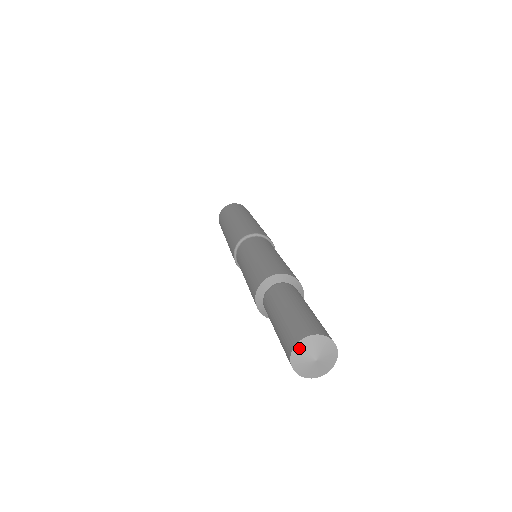
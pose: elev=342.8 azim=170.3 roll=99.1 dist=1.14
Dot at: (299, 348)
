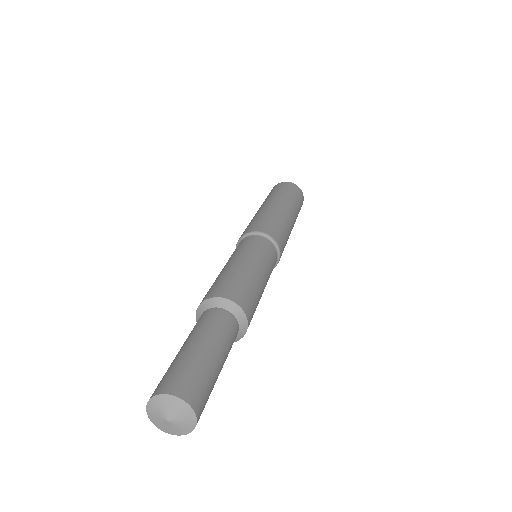
Dot at: (151, 417)
